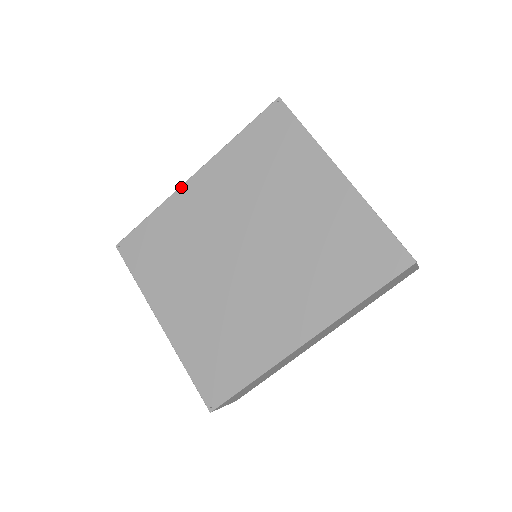
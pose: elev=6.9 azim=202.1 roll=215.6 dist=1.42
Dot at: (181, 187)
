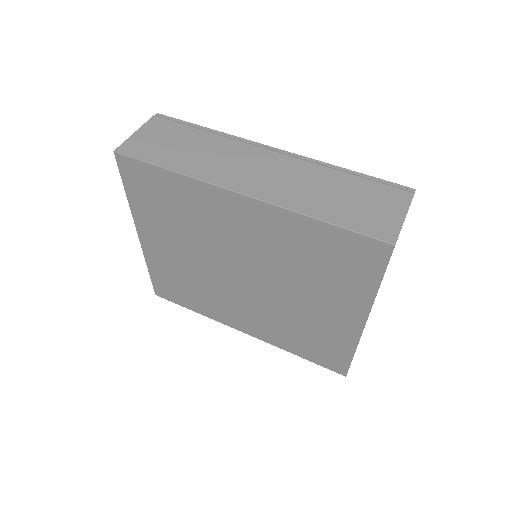
Dot at: (221, 189)
